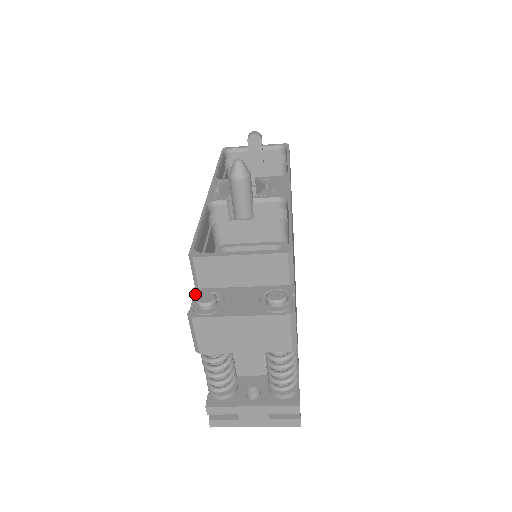
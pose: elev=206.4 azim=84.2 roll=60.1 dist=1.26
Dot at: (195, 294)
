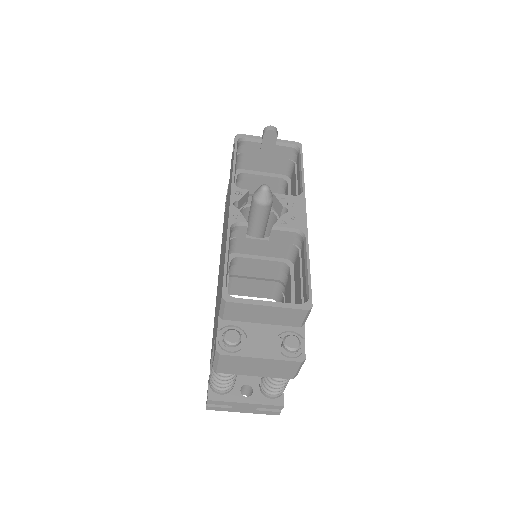
Dot at: (220, 326)
